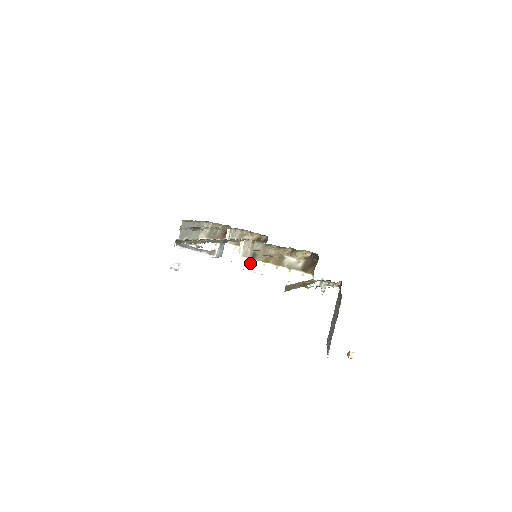
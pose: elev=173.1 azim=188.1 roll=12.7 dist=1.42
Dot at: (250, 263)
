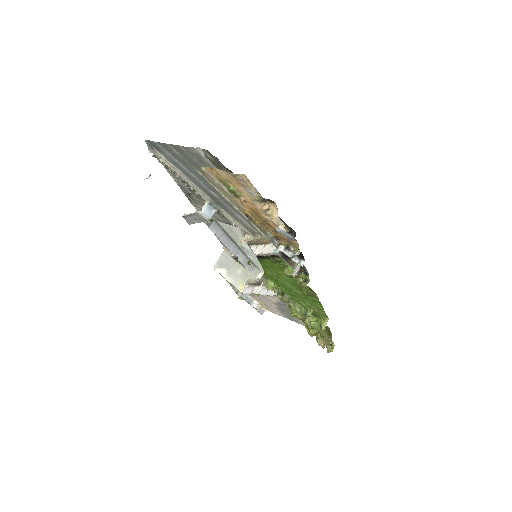
Dot at: occluded
